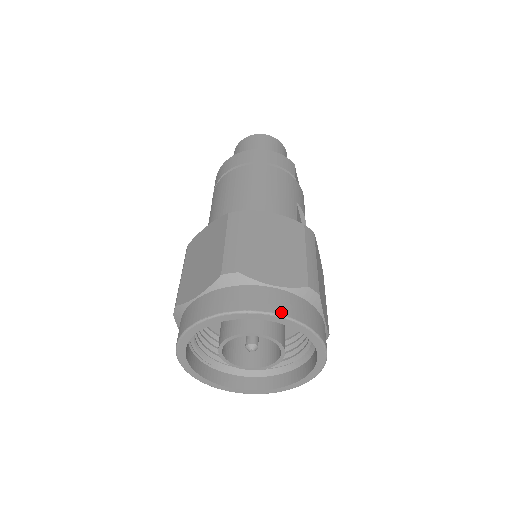
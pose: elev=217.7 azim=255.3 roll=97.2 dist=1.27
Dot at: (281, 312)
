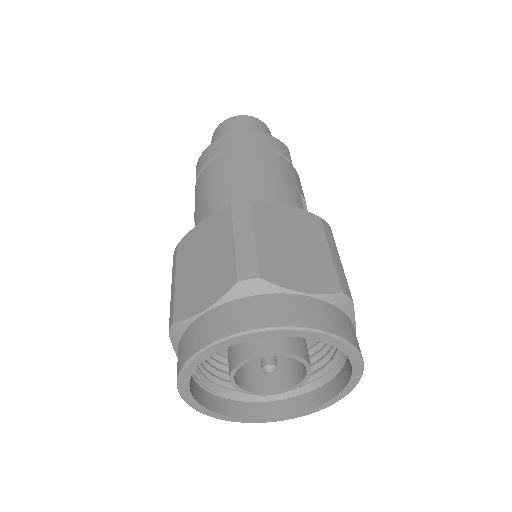
Dot at: (319, 326)
